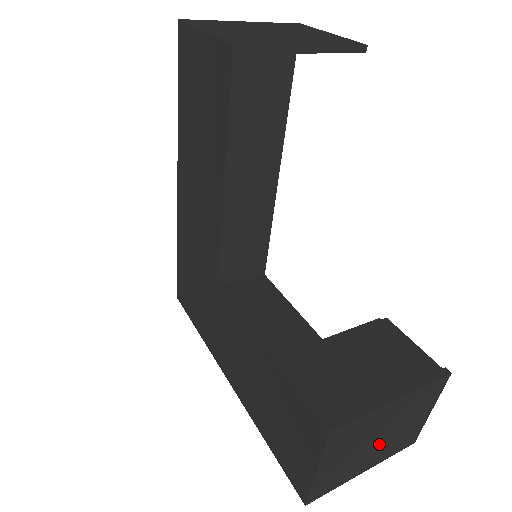
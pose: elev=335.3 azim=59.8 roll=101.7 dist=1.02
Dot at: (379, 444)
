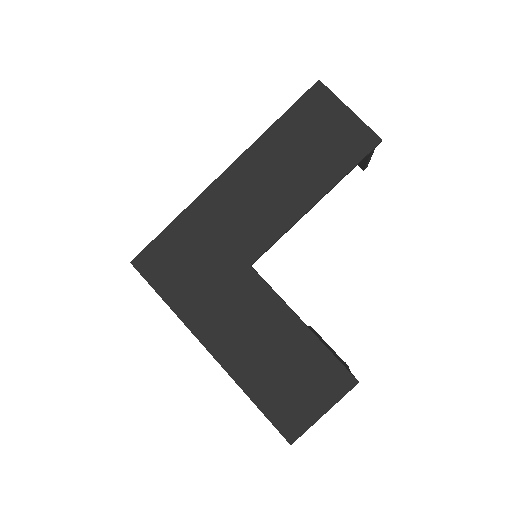
Dot at: occluded
